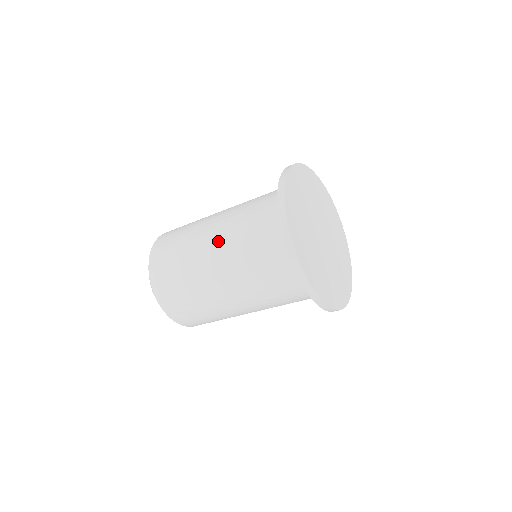
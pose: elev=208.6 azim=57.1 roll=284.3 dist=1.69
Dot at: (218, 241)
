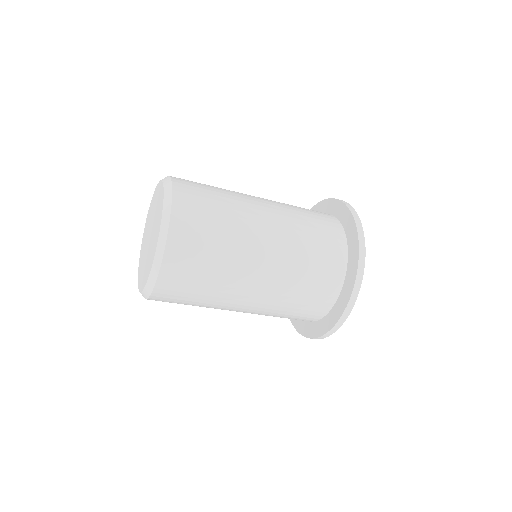
Dot at: (268, 276)
